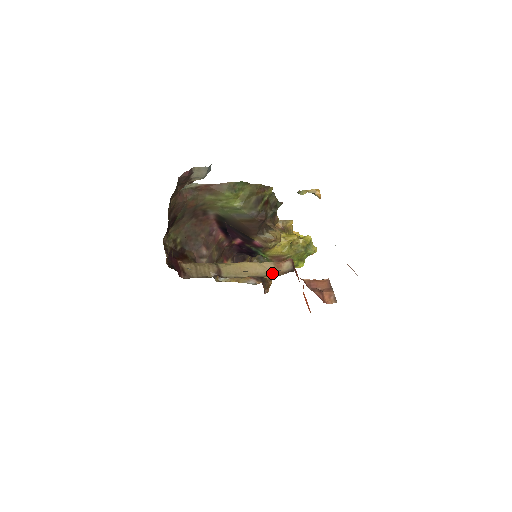
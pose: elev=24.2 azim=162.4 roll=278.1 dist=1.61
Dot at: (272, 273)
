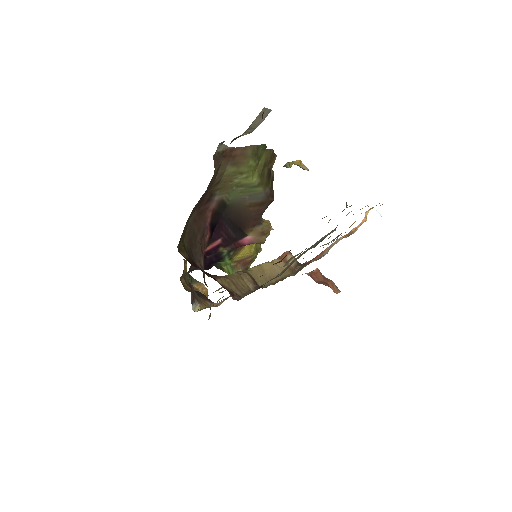
Dot at: (288, 272)
